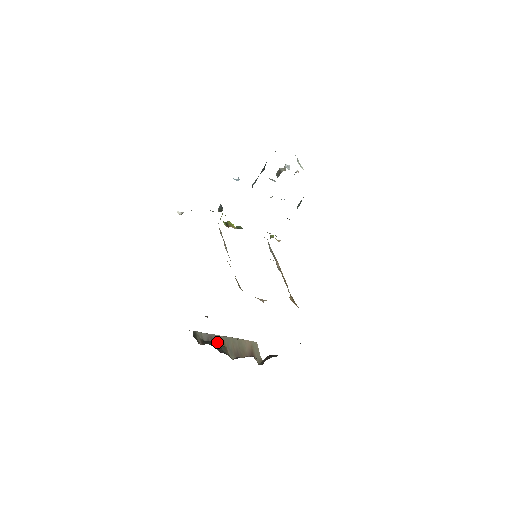
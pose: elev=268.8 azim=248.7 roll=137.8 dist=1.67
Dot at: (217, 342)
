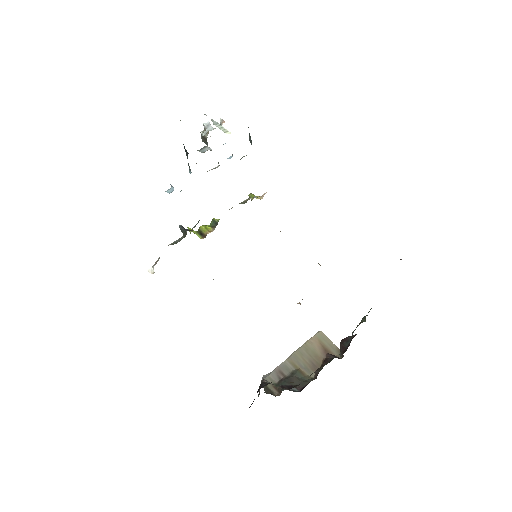
Dot at: (288, 372)
